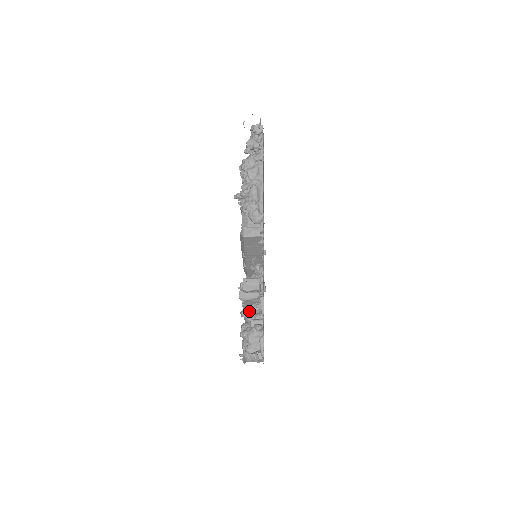
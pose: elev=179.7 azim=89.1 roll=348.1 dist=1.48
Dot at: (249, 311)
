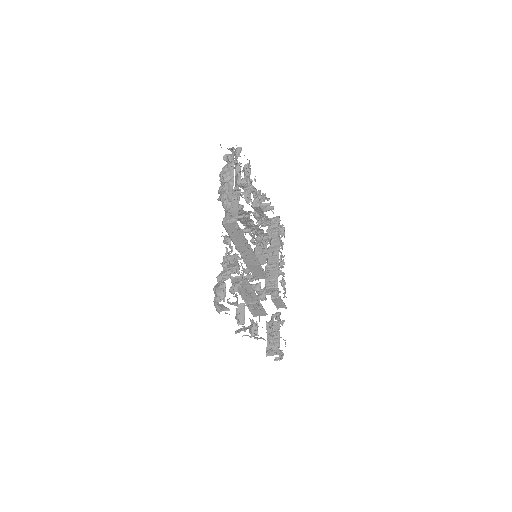
Dot at: occluded
